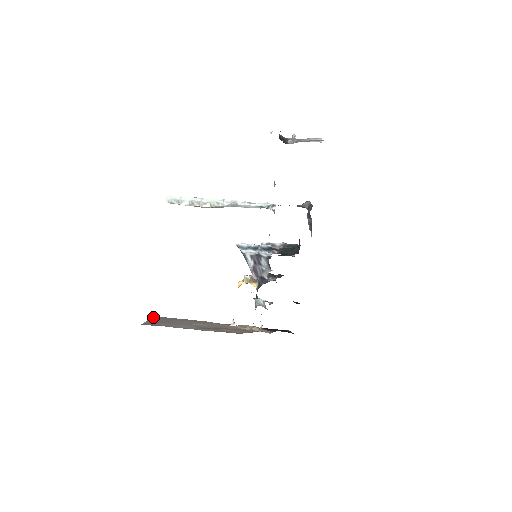
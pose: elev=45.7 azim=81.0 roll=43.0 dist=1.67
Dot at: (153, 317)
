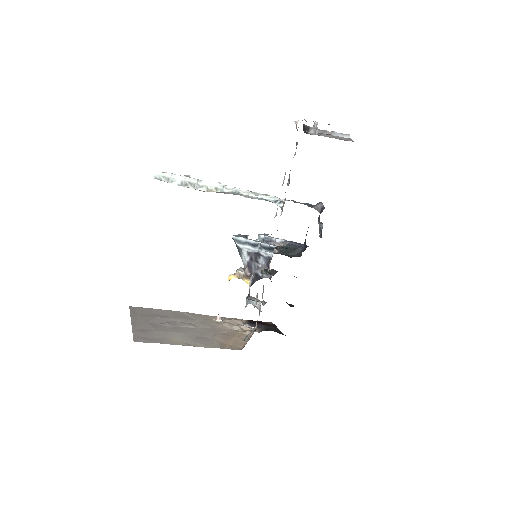
Dot at: (132, 310)
